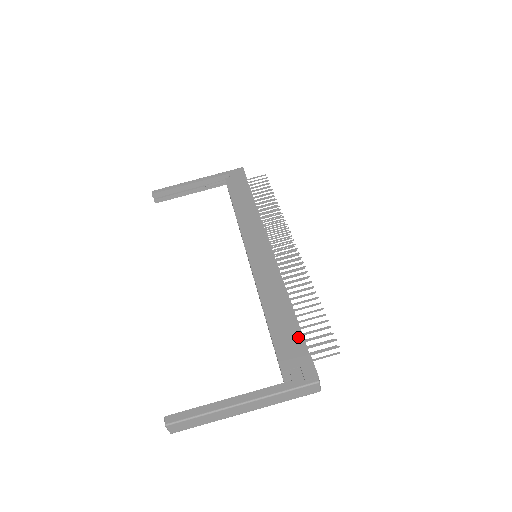
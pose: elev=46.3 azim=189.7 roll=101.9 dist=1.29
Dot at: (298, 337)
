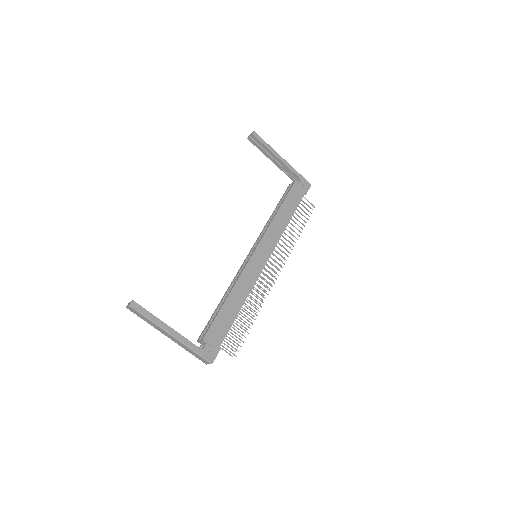
Dot at: (226, 331)
